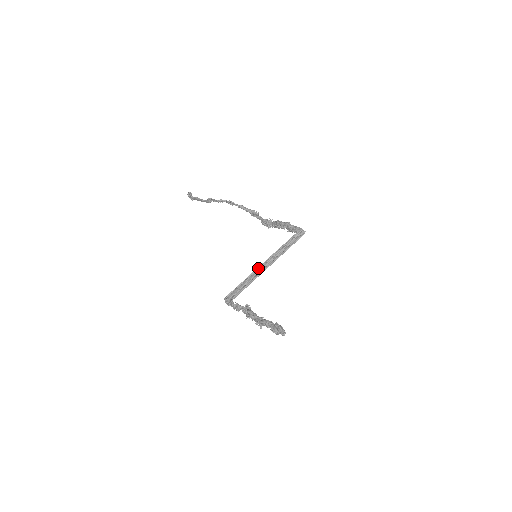
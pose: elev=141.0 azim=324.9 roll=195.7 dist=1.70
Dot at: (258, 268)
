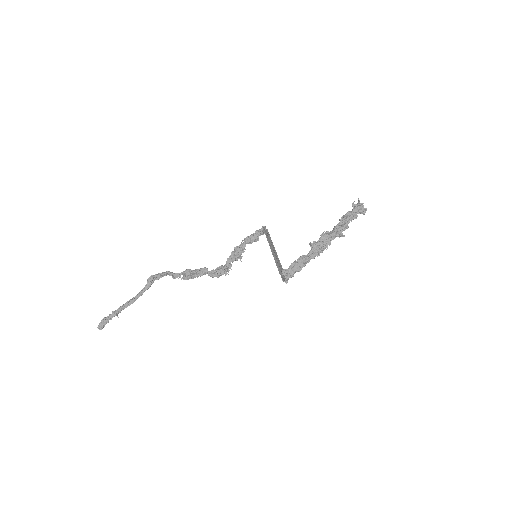
Dot at: (273, 249)
